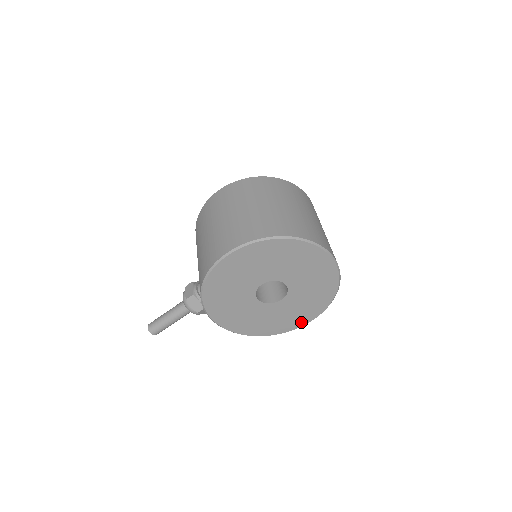
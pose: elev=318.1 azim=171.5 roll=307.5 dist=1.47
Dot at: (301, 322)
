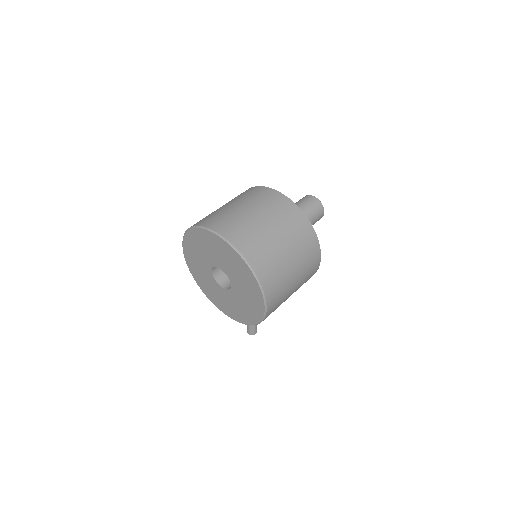
Dot at: (260, 309)
